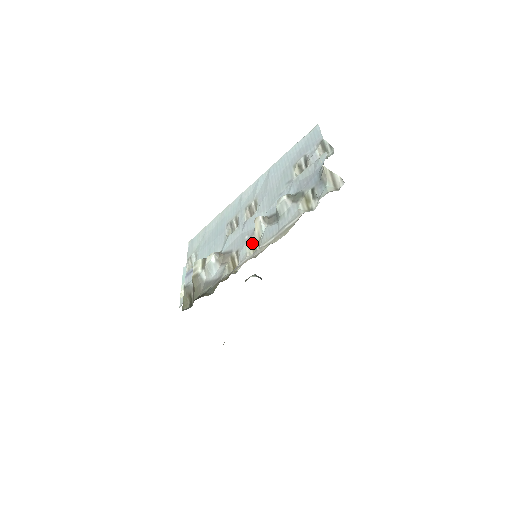
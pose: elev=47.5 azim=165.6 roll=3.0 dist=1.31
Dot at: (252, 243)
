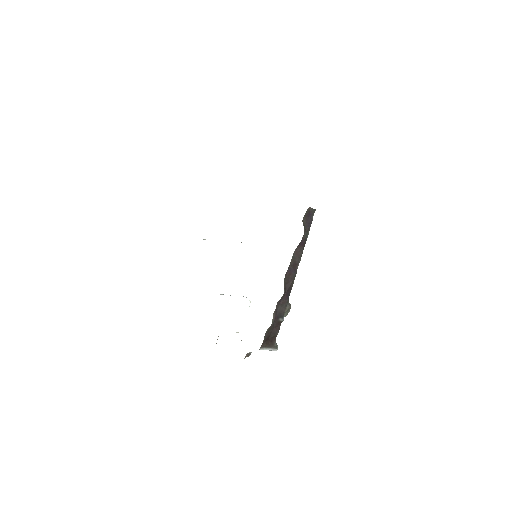
Dot at: occluded
